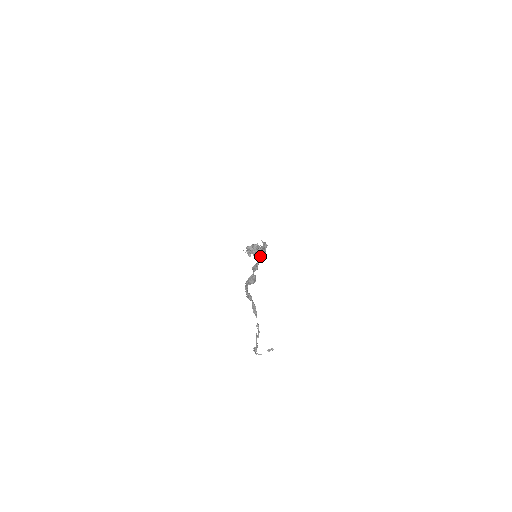
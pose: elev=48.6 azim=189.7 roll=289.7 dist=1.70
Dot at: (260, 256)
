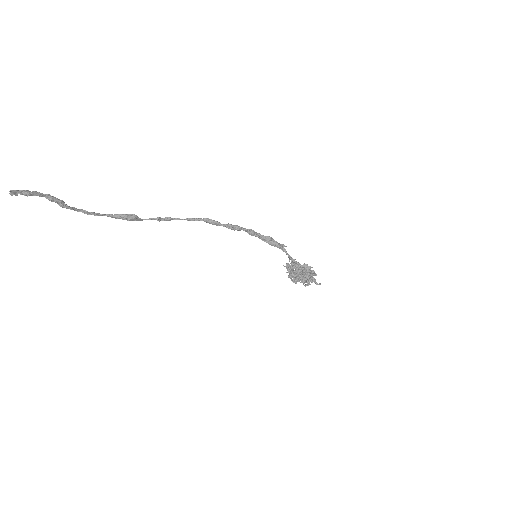
Dot at: (191, 218)
